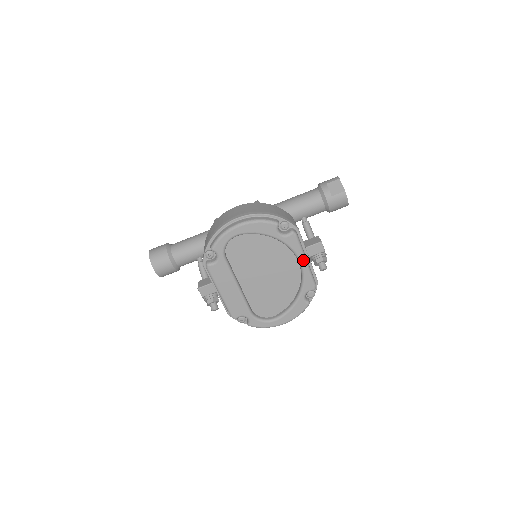
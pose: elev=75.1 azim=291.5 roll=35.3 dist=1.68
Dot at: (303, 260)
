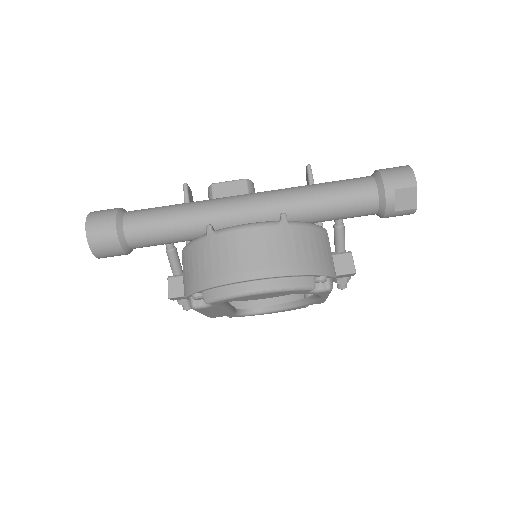
Dot at: (325, 297)
